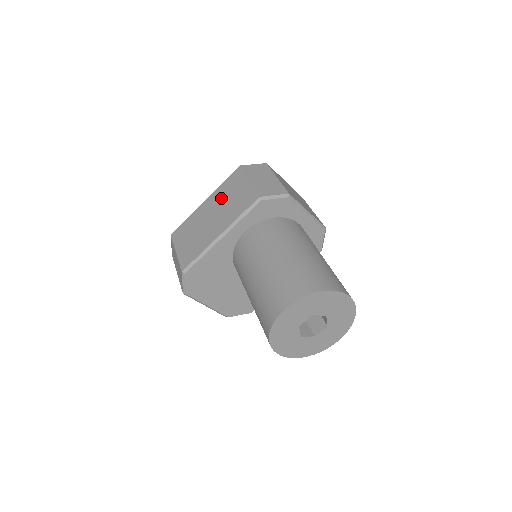
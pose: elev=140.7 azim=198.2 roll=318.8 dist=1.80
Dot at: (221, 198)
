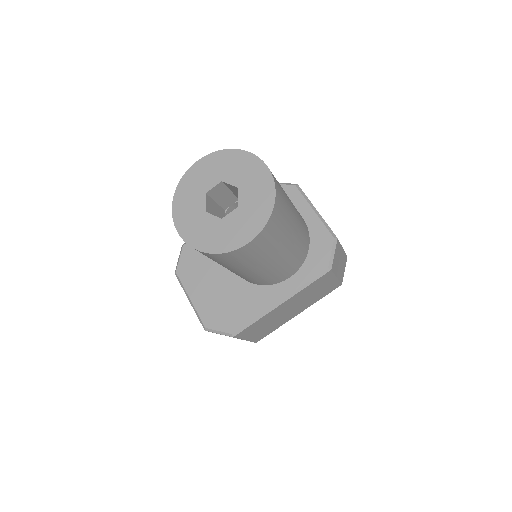
Dot at: occluded
